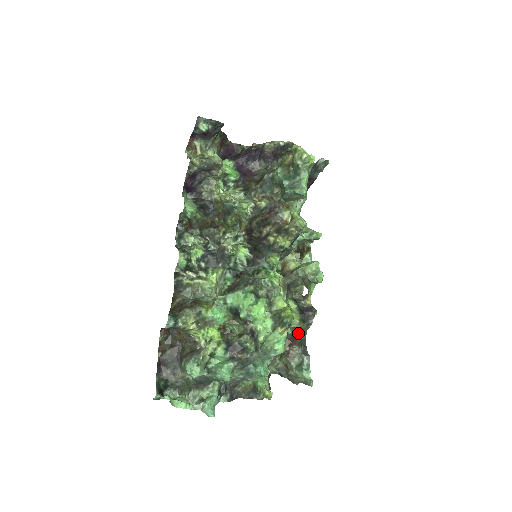
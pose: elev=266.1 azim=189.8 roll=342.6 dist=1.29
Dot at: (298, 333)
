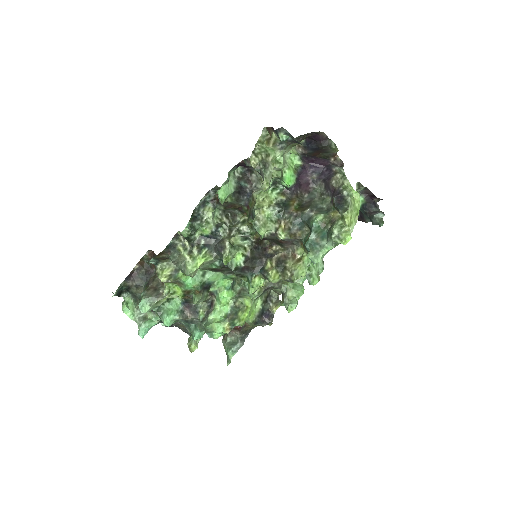
Dot at: (248, 325)
